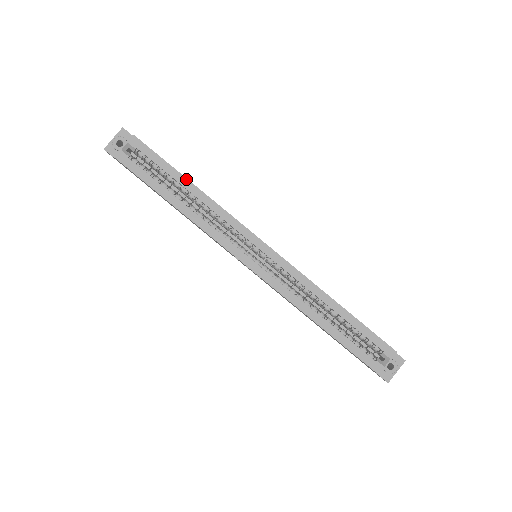
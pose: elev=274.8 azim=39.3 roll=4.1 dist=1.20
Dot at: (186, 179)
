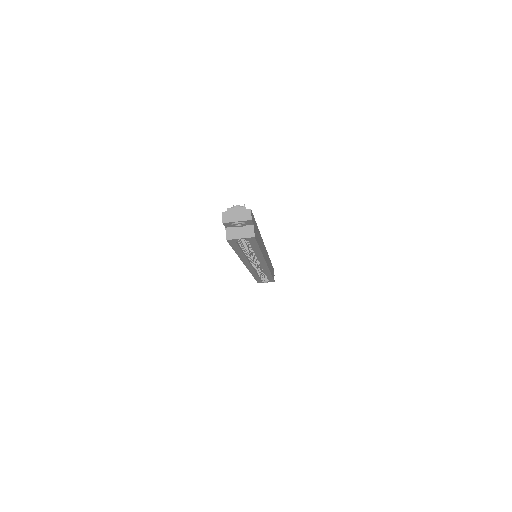
Dot at: (260, 251)
